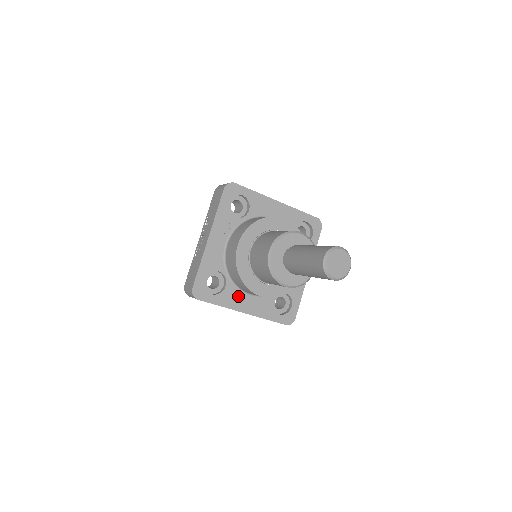
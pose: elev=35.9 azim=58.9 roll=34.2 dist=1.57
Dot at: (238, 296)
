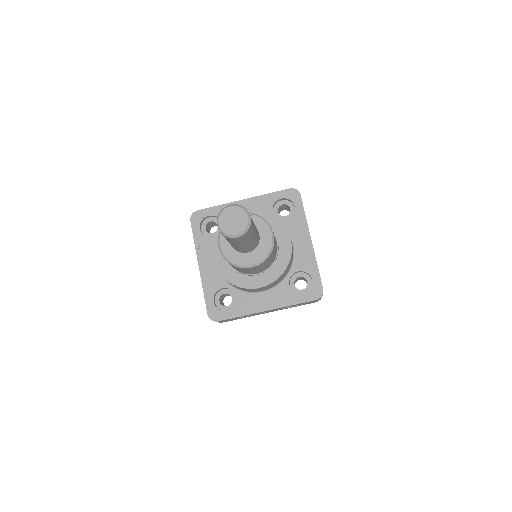
Dot at: (252, 299)
